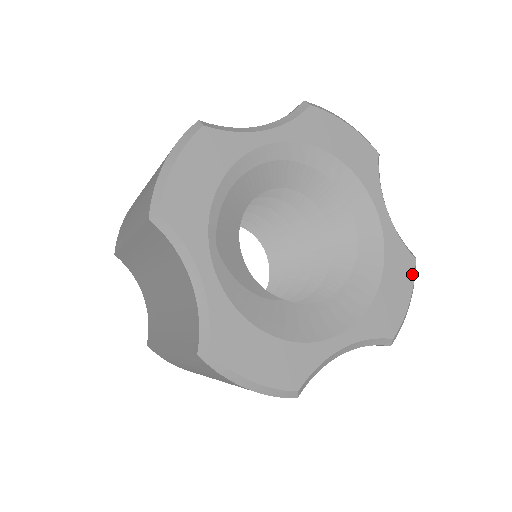
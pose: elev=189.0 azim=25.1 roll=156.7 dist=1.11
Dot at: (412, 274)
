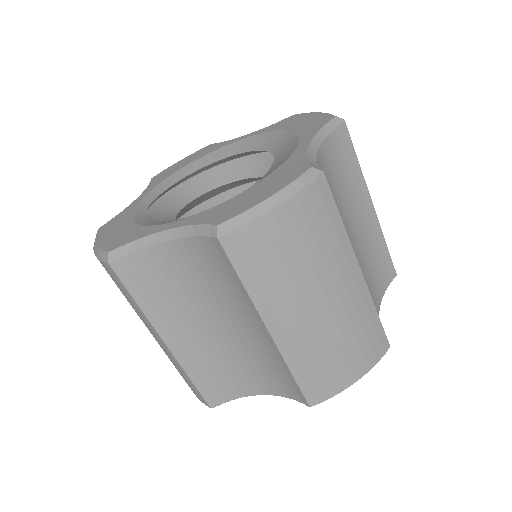
Dot at: (301, 115)
